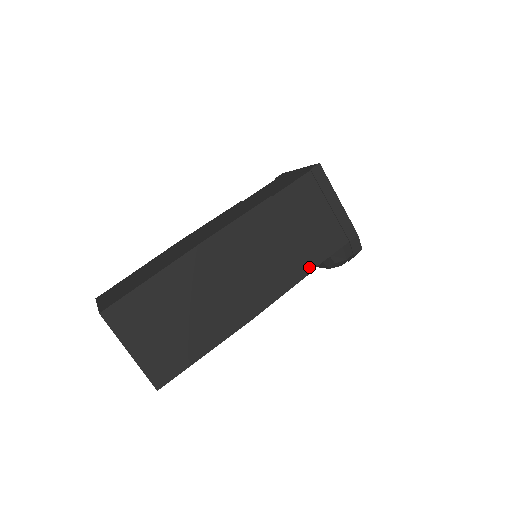
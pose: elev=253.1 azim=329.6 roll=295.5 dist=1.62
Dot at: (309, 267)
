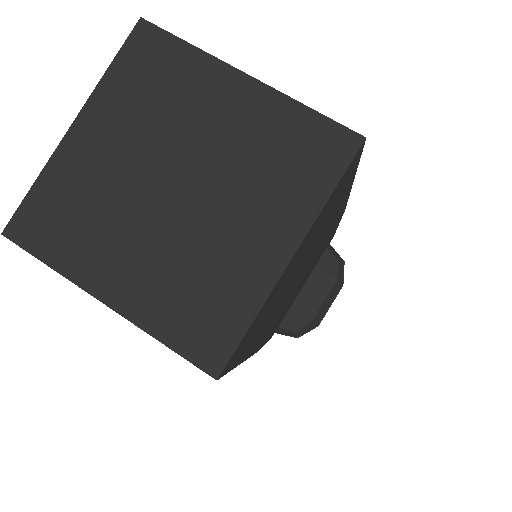
Dot at: occluded
